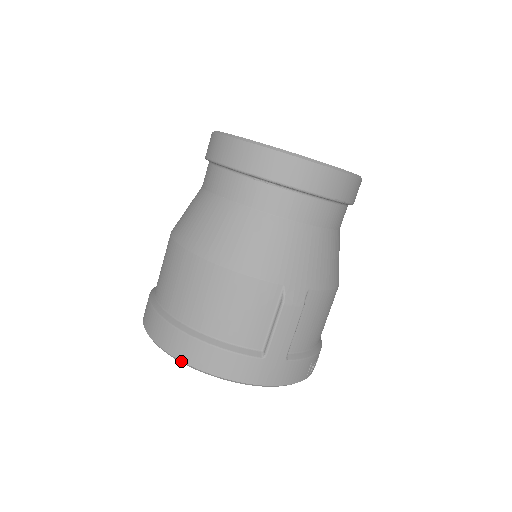
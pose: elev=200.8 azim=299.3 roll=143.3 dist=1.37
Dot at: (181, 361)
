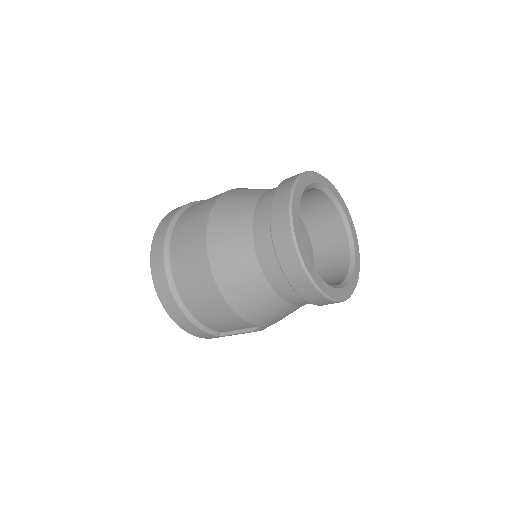
Dot at: (169, 316)
